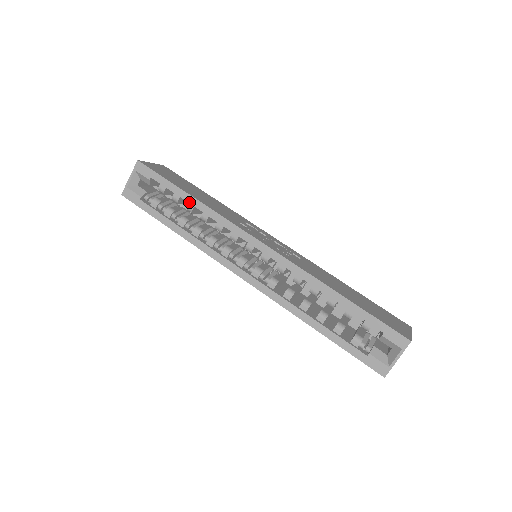
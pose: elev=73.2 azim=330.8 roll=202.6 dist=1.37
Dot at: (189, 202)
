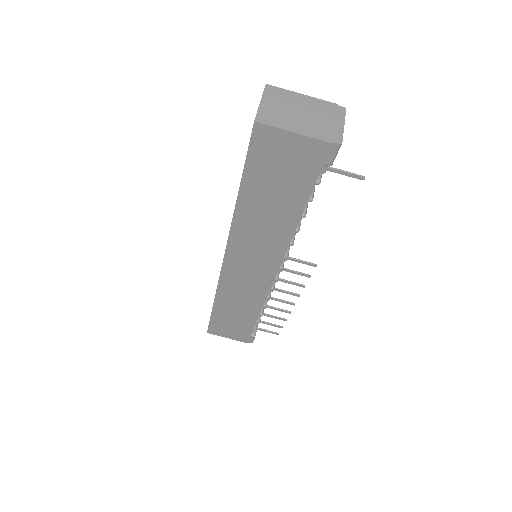
Dot at: occluded
